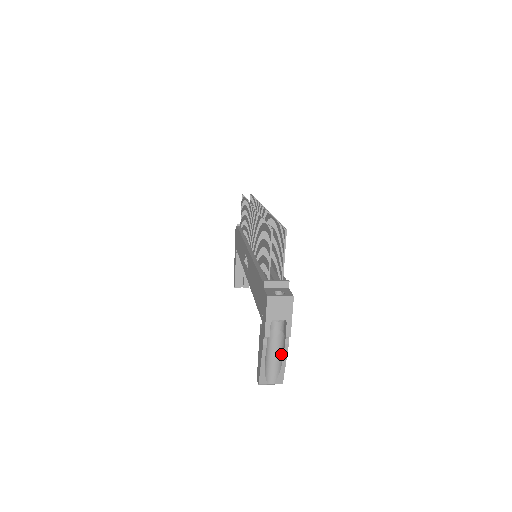
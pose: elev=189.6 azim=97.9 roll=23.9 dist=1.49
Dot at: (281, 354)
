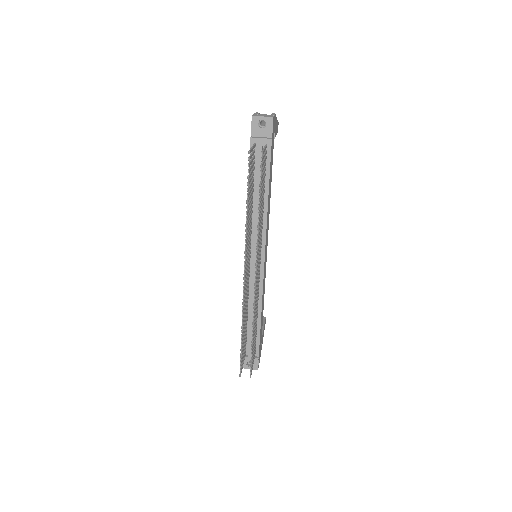
Dot at: occluded
